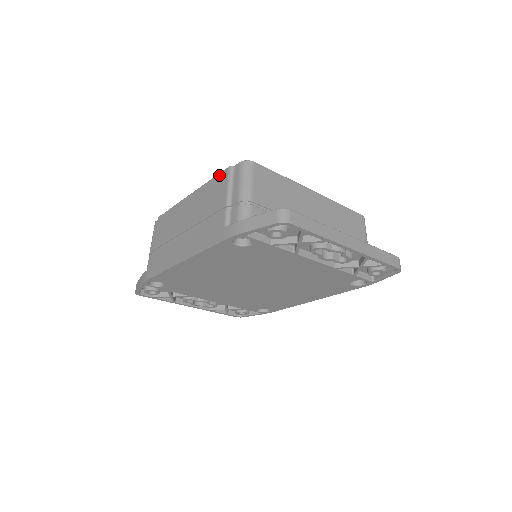
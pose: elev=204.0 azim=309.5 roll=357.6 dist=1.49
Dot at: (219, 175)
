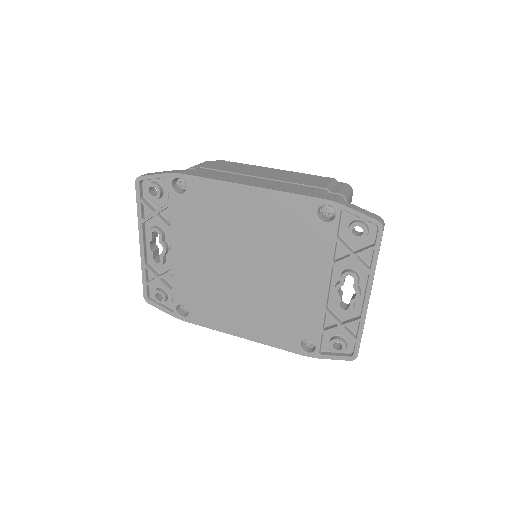
Dot at: (321, 176)
